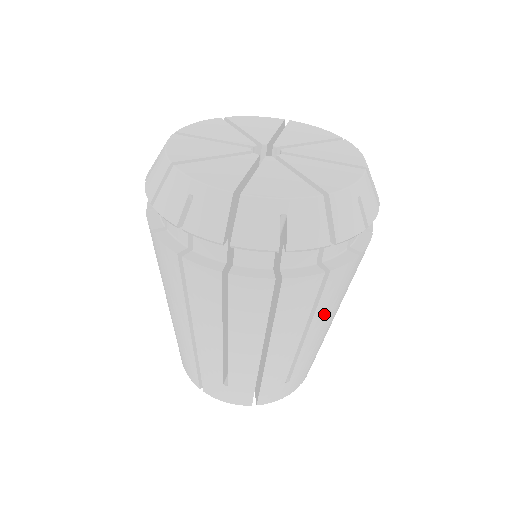
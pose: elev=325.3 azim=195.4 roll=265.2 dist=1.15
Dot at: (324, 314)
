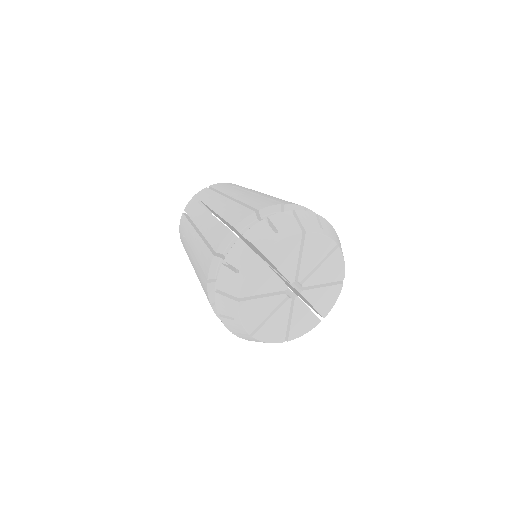
Dot at: occluded
